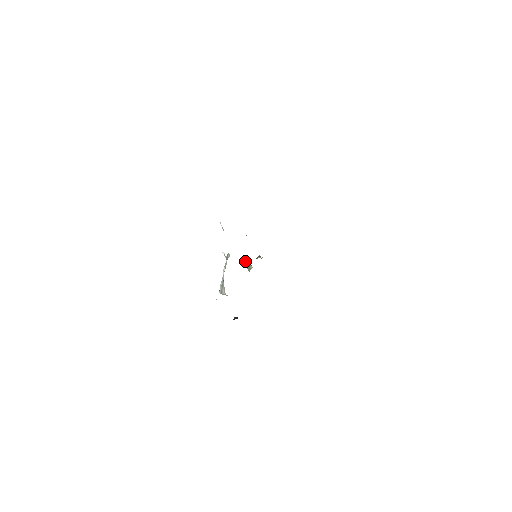
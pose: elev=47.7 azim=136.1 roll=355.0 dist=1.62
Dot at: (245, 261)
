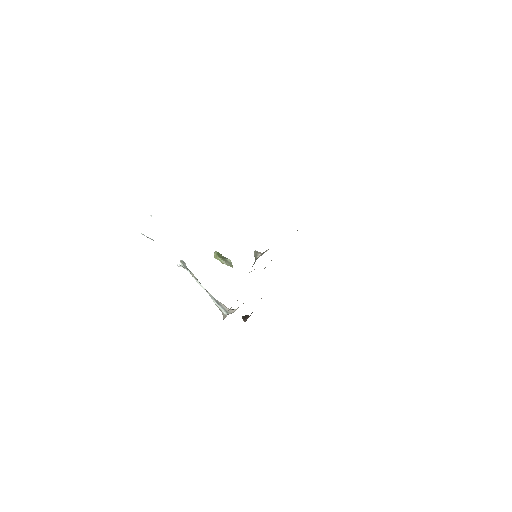
Dot at: (217, 259)
